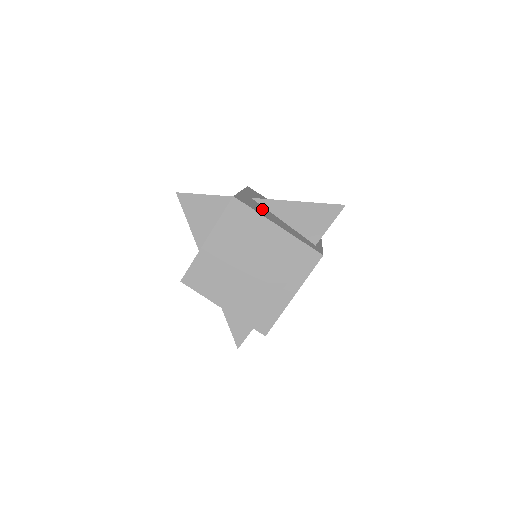
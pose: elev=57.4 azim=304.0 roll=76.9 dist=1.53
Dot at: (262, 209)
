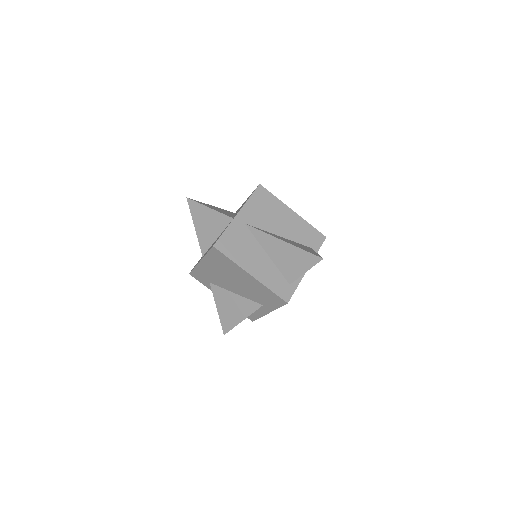
Dot at: (247, 245)
